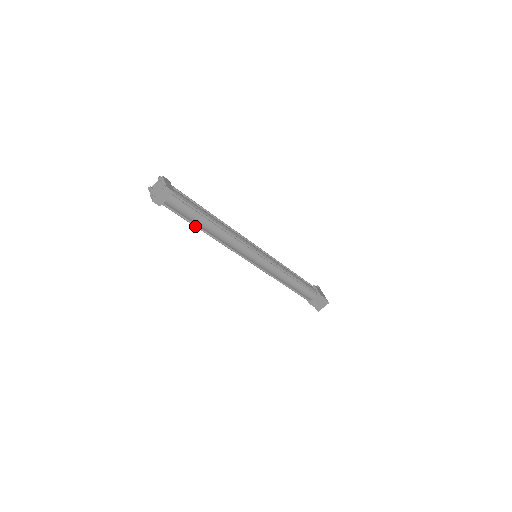
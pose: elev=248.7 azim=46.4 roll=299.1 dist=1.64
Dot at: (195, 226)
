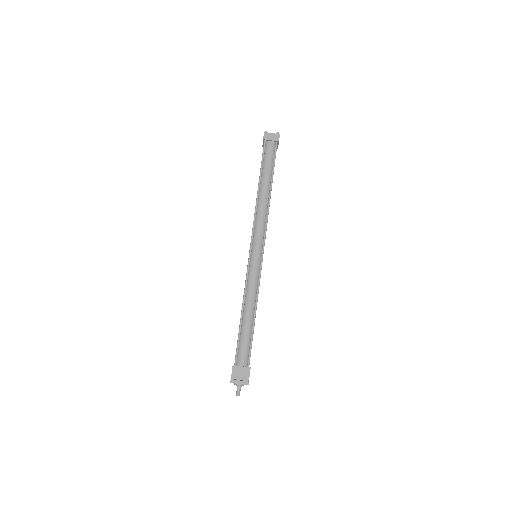
Dot at: (260, 175)
